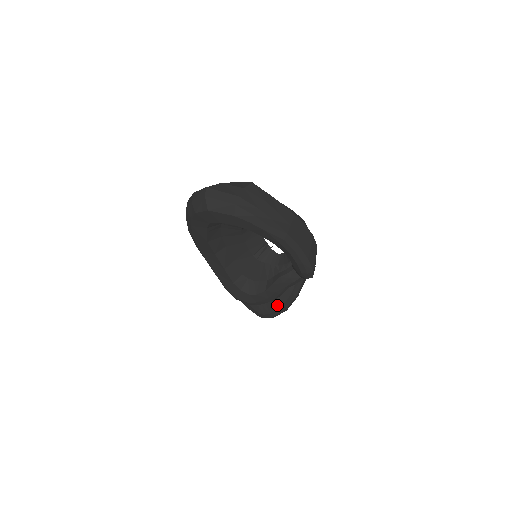
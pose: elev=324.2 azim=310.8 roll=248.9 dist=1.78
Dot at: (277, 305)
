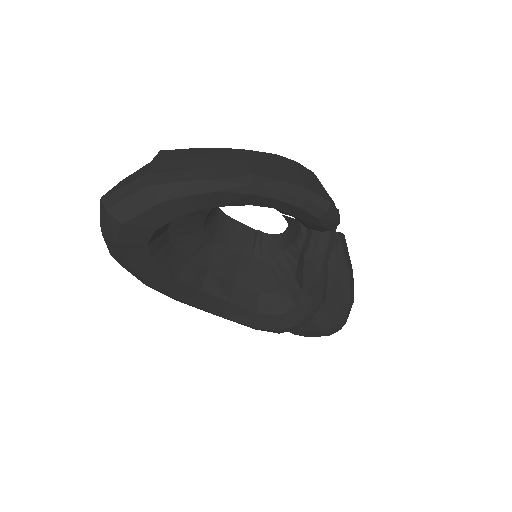
Dot at: (335, 302)
